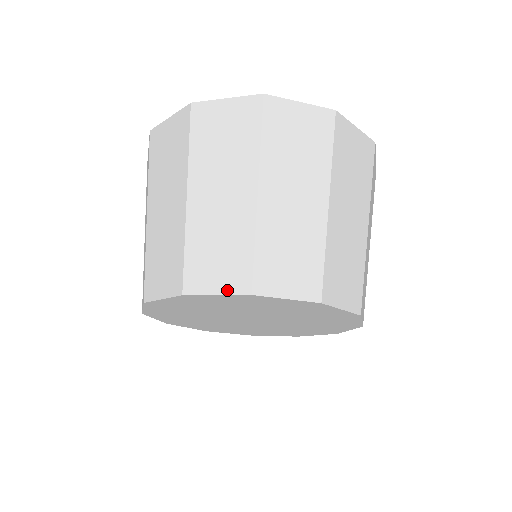
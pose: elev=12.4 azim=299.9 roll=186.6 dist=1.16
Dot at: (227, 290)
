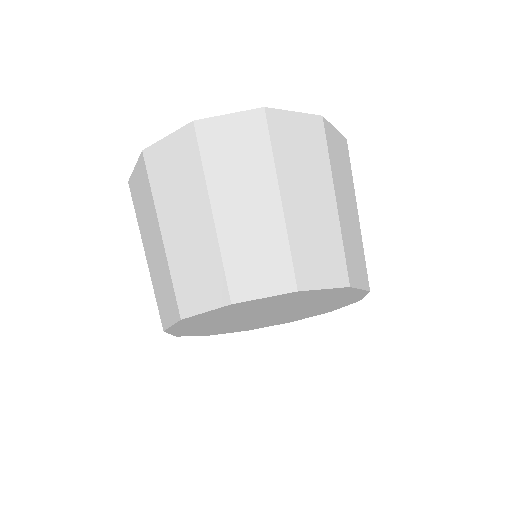
Dot at: (332, 284)
